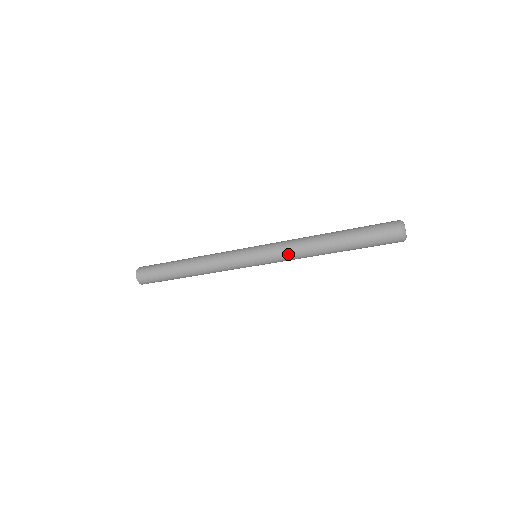
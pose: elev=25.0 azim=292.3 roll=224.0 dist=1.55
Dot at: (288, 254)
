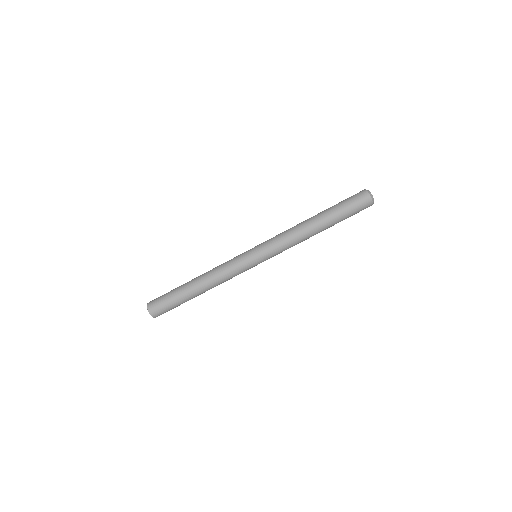
Dot at: (286, 245)
